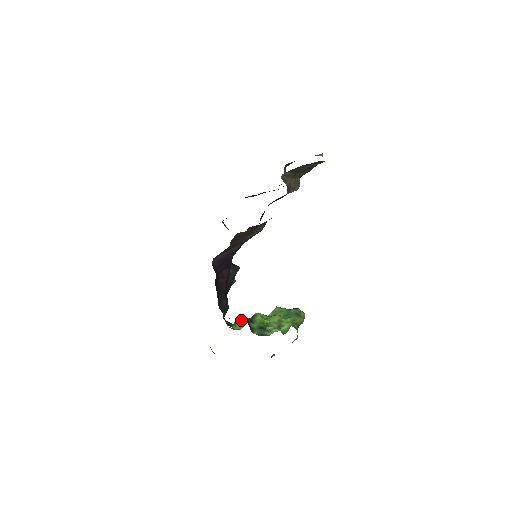
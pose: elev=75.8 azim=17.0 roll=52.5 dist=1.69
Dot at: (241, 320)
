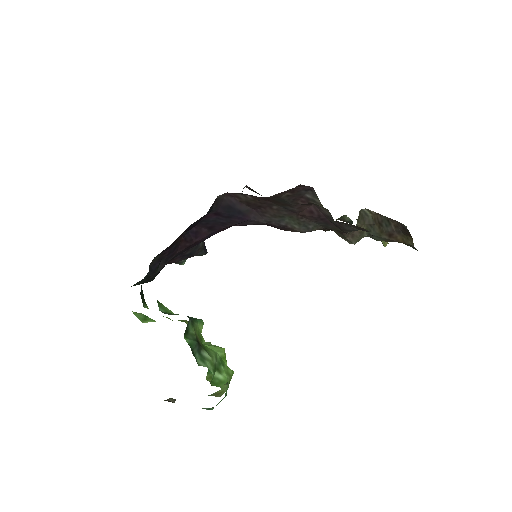
Dot at: occluded
